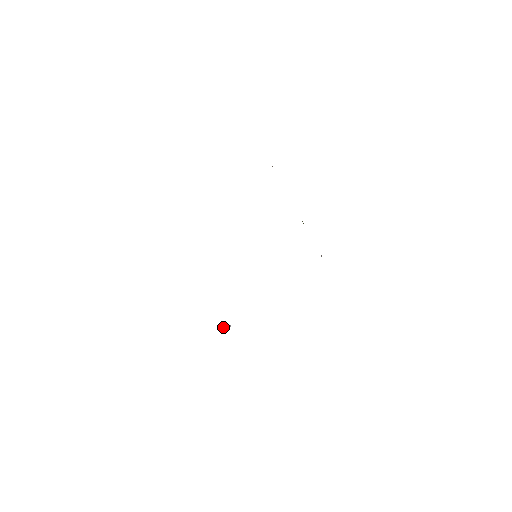
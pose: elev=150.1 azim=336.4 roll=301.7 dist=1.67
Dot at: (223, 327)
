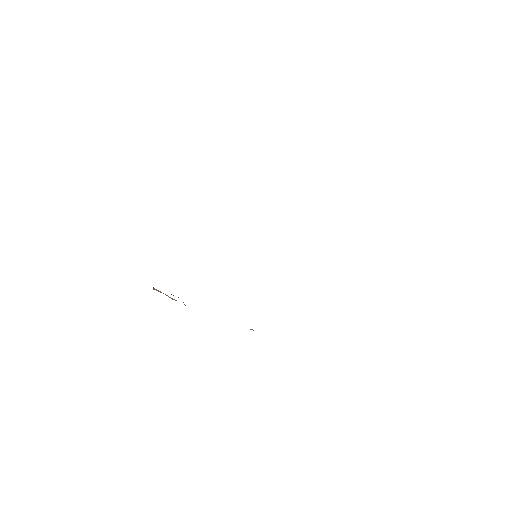
Dot at: occluded
